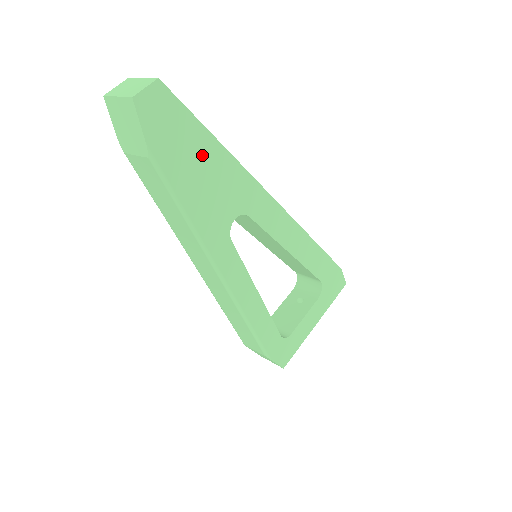
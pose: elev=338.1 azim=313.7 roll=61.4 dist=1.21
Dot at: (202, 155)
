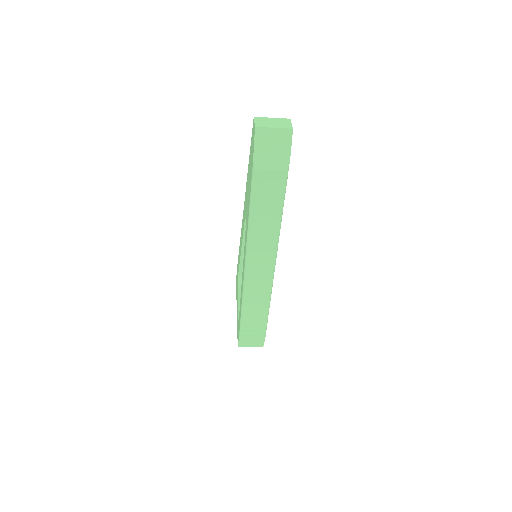
Dot at: occluded
